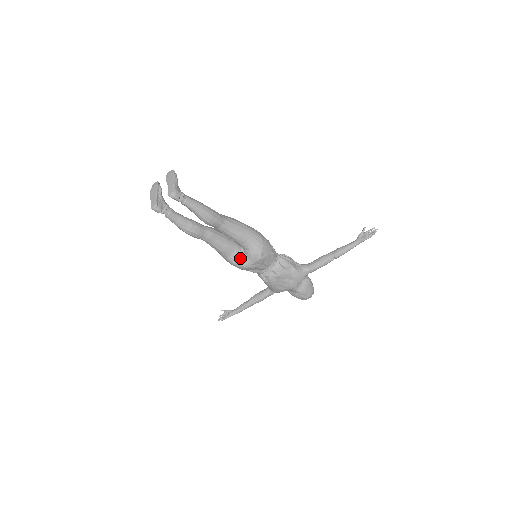
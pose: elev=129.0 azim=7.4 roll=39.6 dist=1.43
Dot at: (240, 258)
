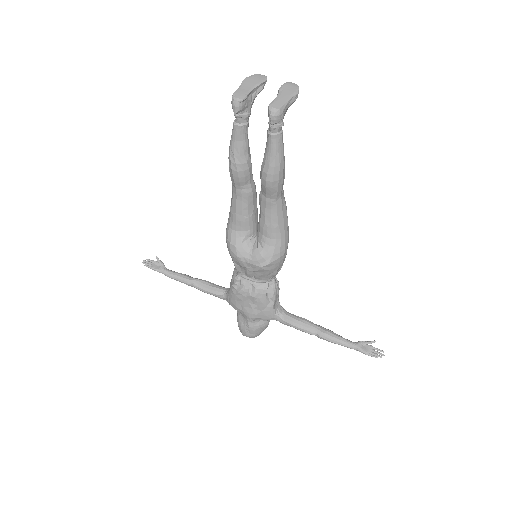
Dot at: (244, 244)
